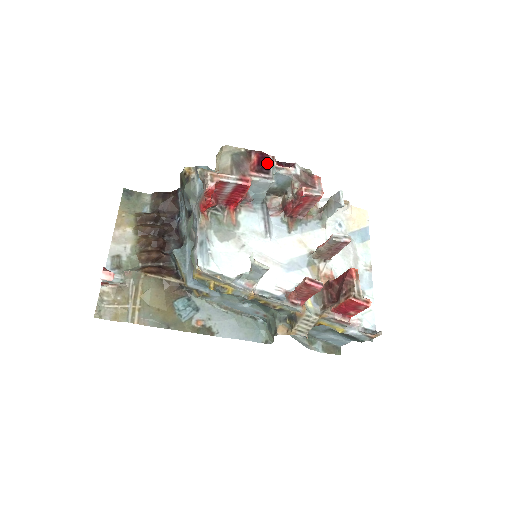
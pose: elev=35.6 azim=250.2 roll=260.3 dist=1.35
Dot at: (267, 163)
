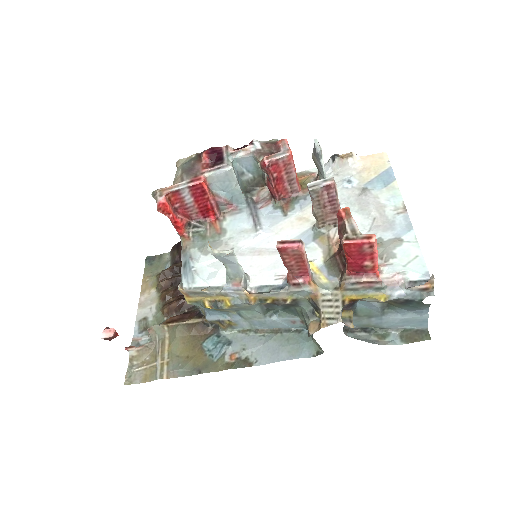
Dot at: (220, 154)
